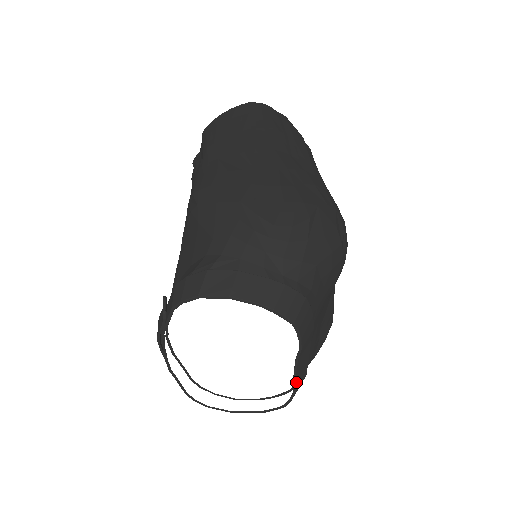
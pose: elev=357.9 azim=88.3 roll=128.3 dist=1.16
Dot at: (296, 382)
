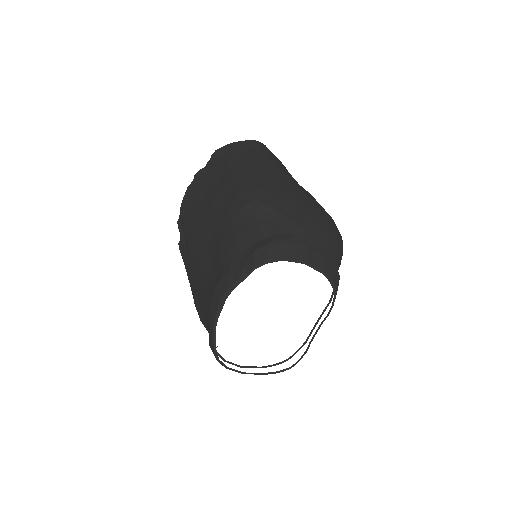
Dot at: occluded
